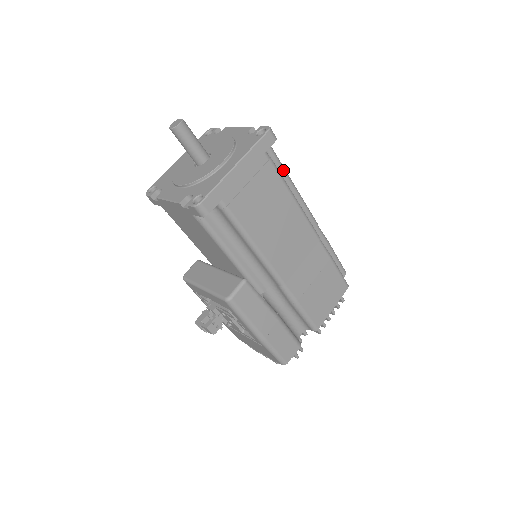
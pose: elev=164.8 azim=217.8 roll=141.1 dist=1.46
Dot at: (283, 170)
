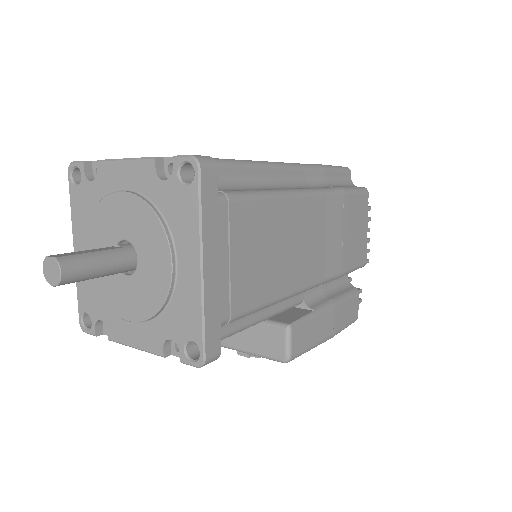
Dot at: (236, 167)
